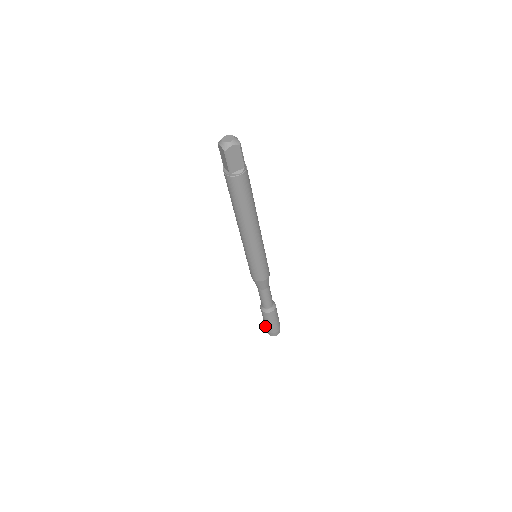
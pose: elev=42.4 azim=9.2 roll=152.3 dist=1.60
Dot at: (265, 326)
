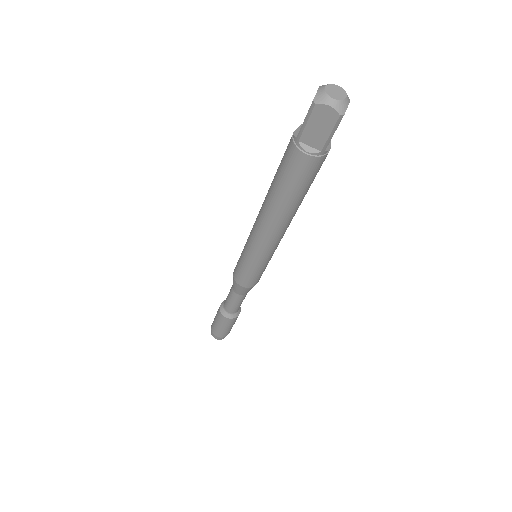
Dot at: (218, 333)
